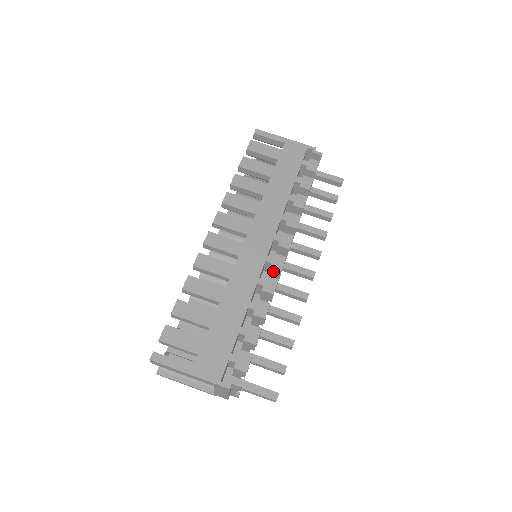
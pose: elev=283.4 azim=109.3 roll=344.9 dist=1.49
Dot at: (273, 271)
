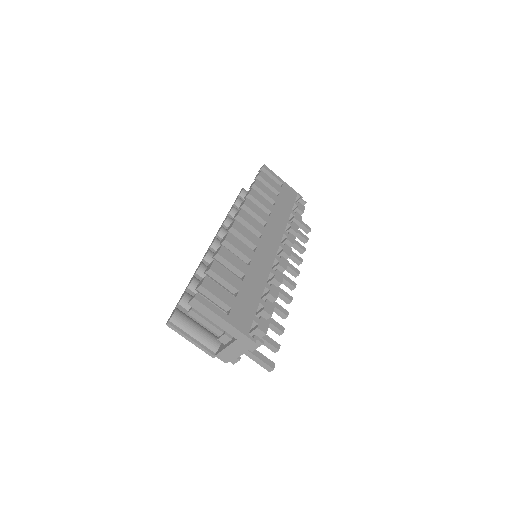
Dot at: (278, 268)
